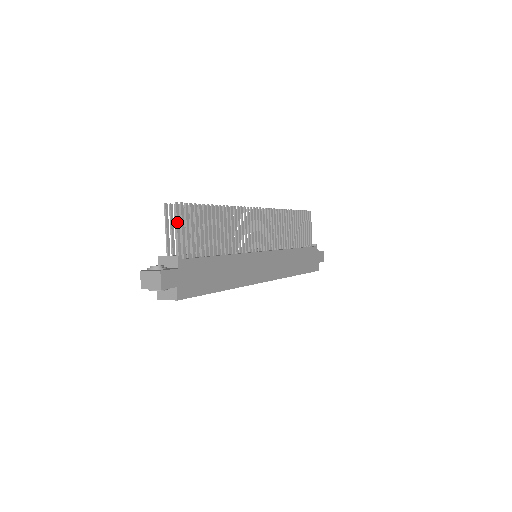
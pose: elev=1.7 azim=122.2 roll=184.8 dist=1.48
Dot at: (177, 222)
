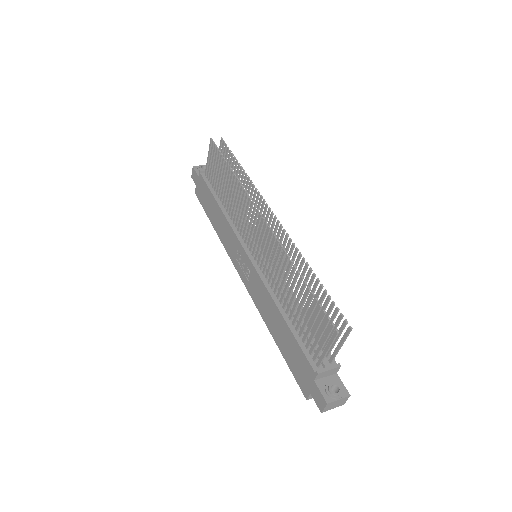
Dot at: (344, 341)
